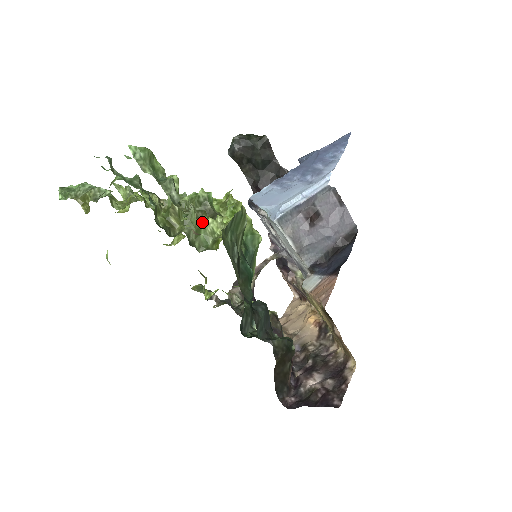
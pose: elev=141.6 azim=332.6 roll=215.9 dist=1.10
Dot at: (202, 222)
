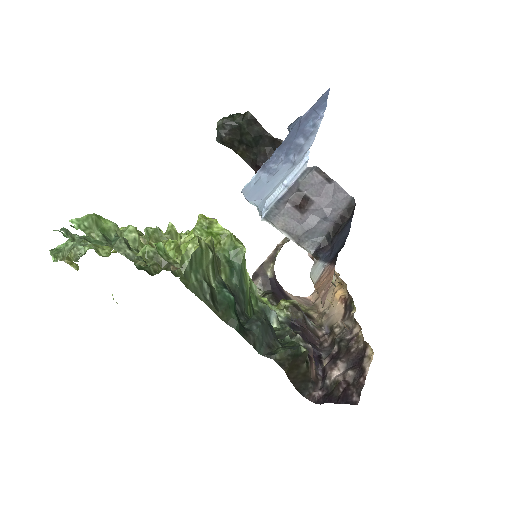
Dot at: occluded
